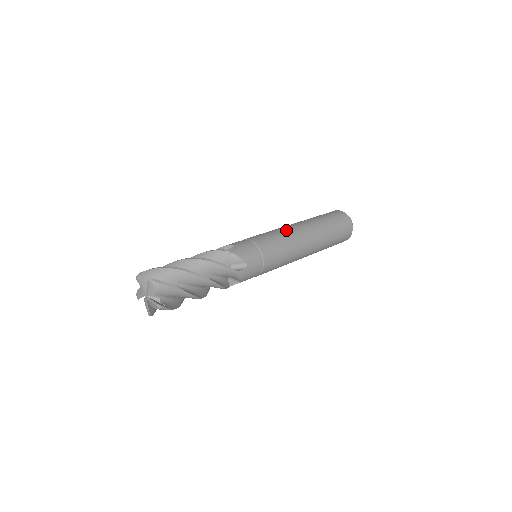
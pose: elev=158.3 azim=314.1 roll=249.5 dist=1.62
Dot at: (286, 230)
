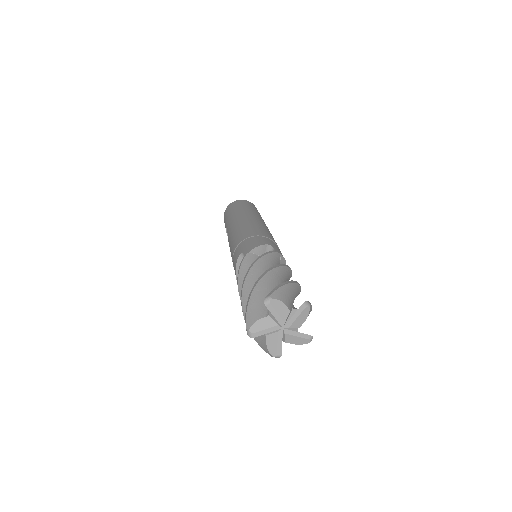
Dot at: (235, 227)
